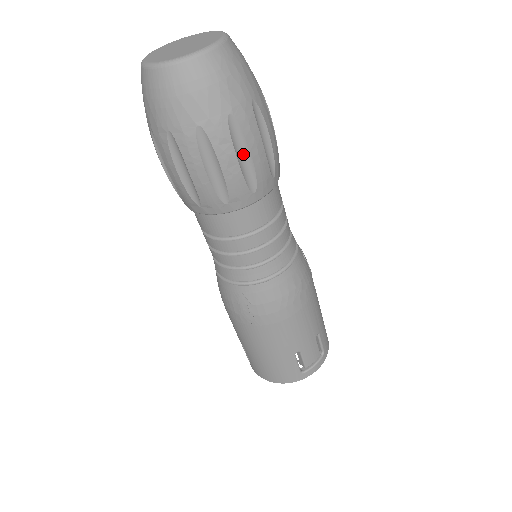
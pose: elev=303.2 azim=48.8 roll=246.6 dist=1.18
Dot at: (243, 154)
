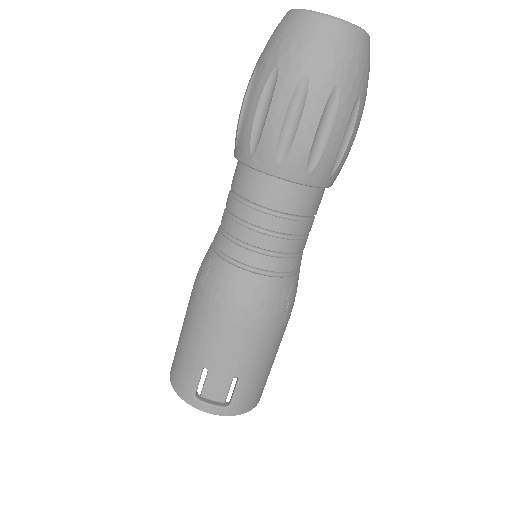
Dot at: (294, 120)
